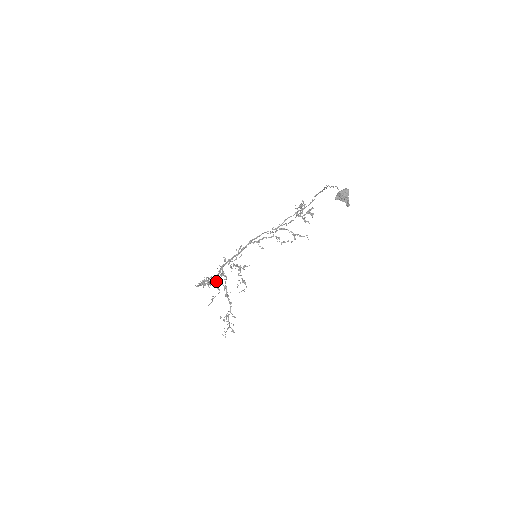
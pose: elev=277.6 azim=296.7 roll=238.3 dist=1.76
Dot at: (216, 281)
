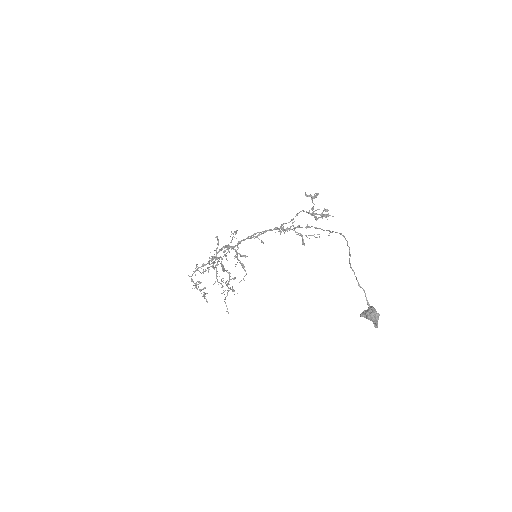
Dot at: occluded
